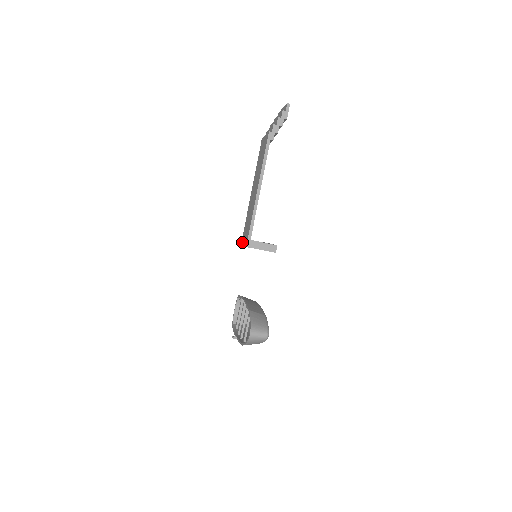
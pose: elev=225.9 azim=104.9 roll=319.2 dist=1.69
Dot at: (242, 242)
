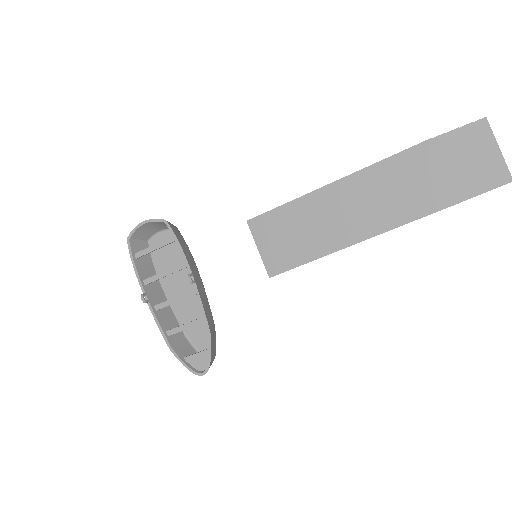
Dot at: (256, 231)
